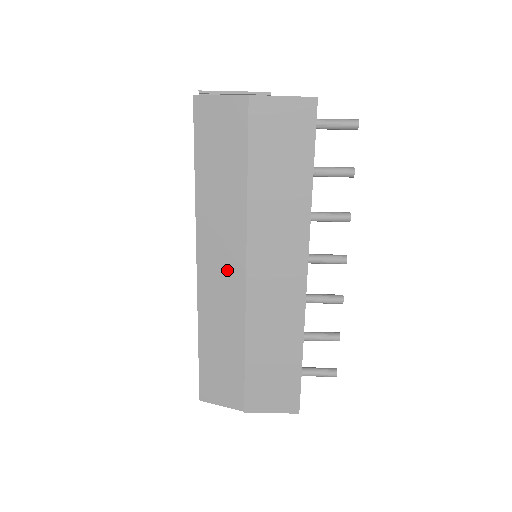
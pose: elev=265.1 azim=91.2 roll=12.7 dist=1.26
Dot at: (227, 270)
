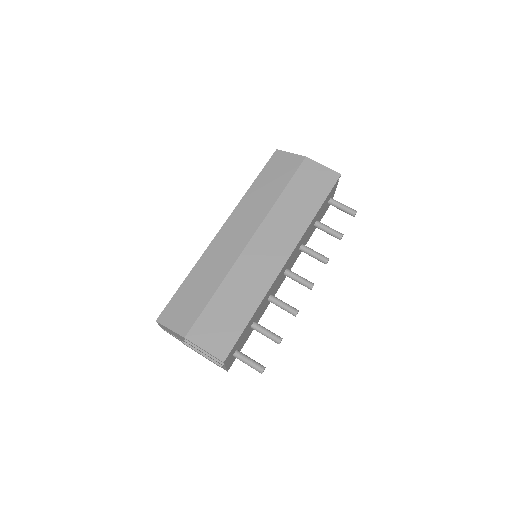
Dot at: (238, 236)
